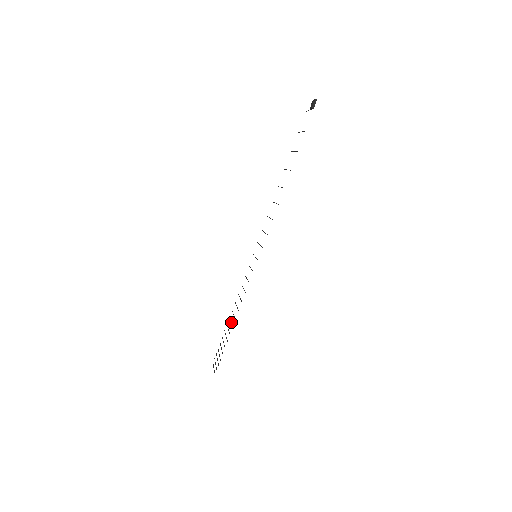
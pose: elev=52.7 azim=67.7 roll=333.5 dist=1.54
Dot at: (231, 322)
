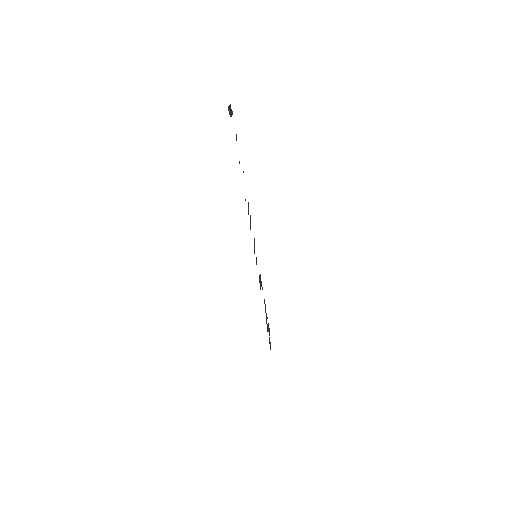
Dot at: occluded
